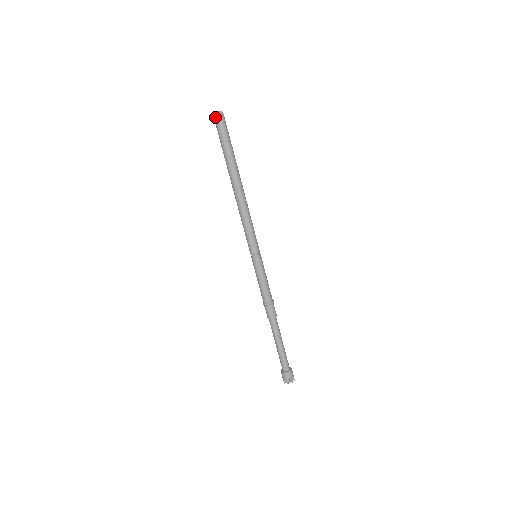
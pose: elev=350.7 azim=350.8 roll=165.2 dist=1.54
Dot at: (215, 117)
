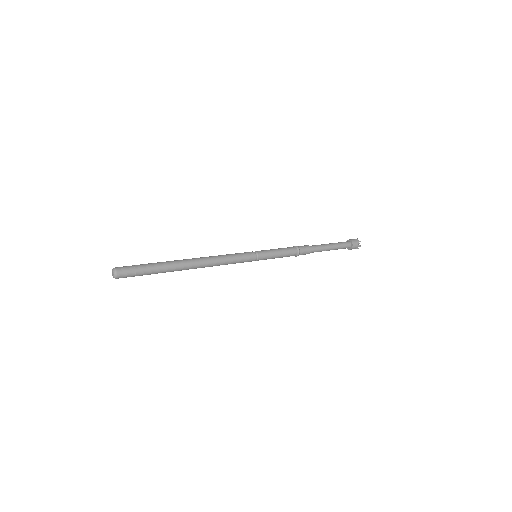
Dot at: (118, 278)
